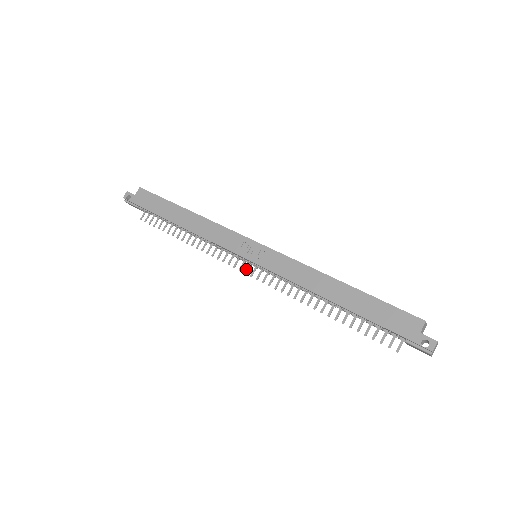
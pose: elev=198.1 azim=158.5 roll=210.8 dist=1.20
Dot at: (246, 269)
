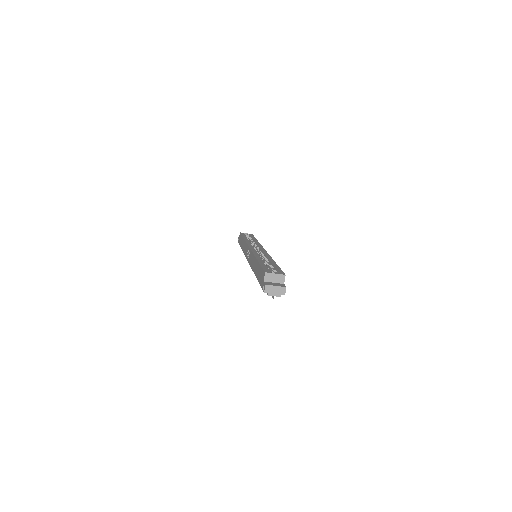
Dot at: occluded
